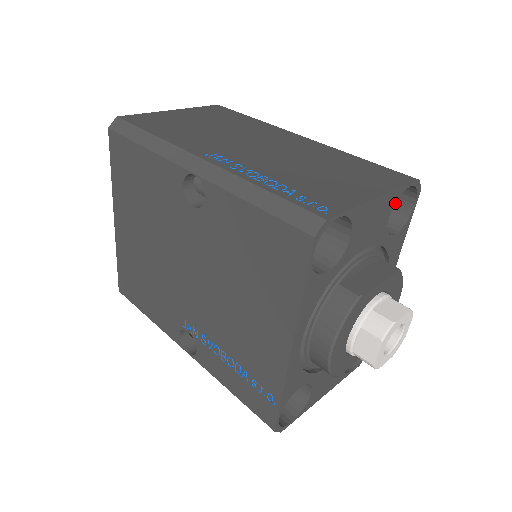
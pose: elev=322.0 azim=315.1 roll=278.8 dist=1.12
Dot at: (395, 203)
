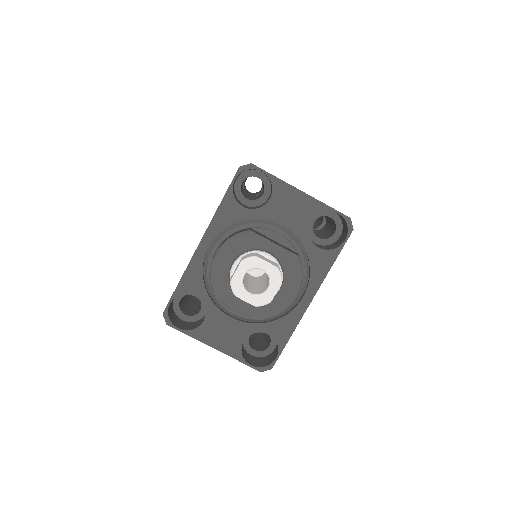
Dot at: (339, 241)
